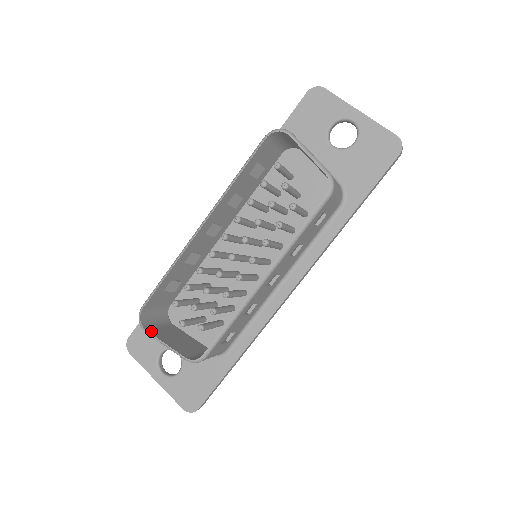
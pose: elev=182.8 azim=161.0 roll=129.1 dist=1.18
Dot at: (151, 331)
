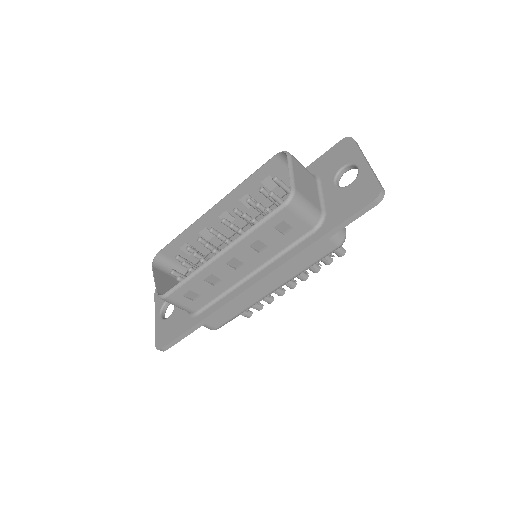
Dot at: (156, 269)
